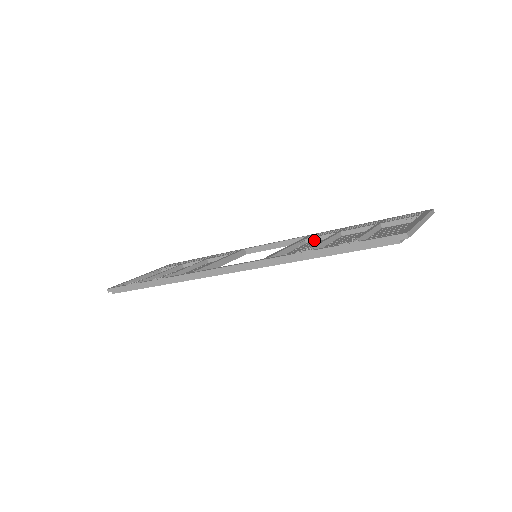
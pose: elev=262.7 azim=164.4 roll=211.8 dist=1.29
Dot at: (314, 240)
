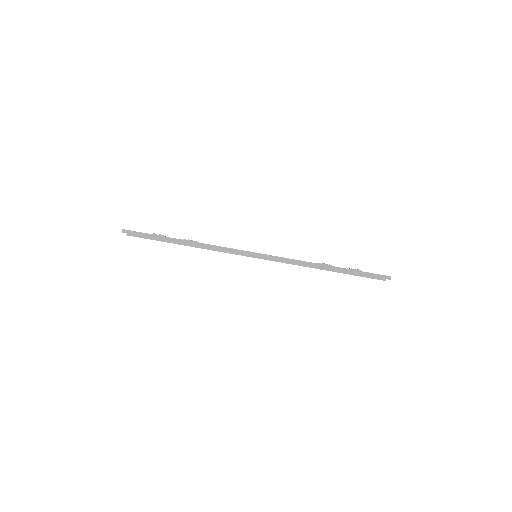
Dot at: occluded
